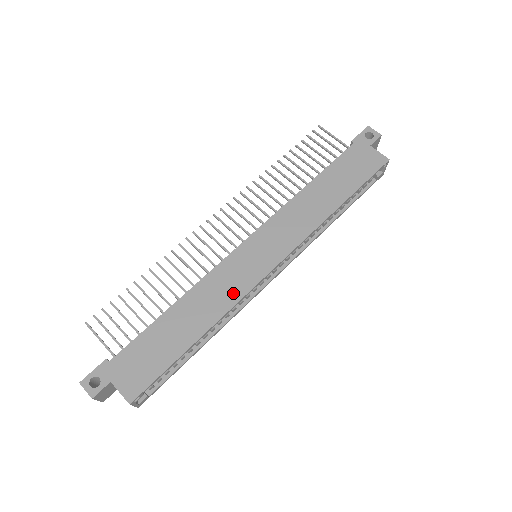
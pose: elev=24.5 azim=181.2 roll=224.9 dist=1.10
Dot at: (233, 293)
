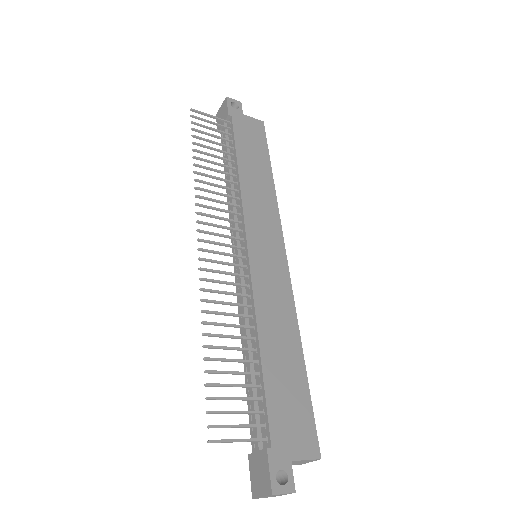
Dot at: (285, 297)
